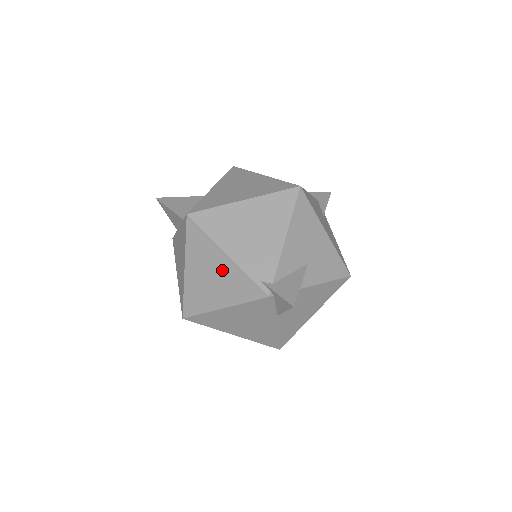
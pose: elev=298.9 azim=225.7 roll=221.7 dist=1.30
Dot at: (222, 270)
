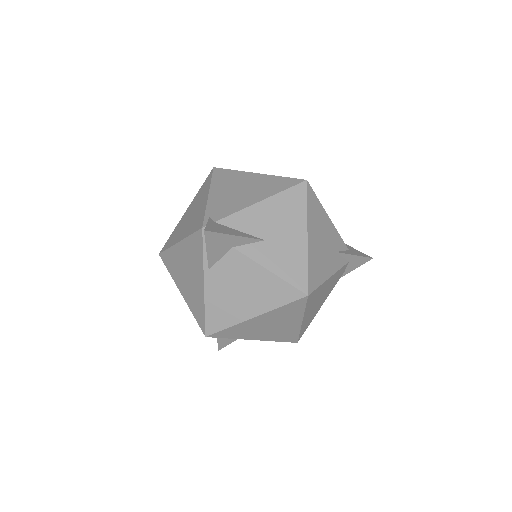
Dot at: (199, 208)
